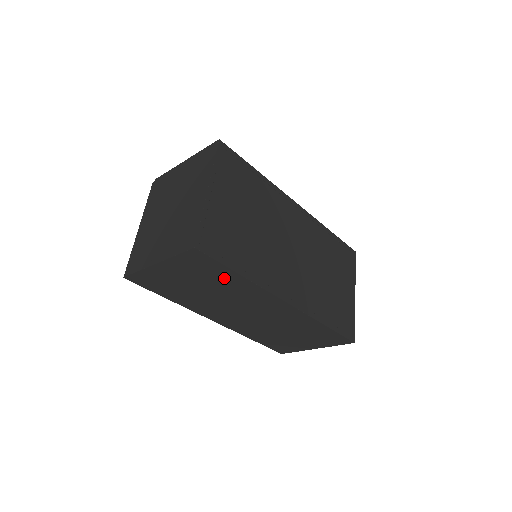
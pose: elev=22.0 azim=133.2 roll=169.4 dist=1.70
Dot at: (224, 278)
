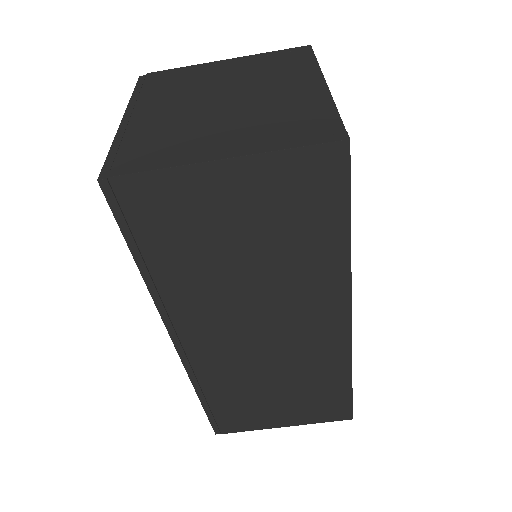
Dot at: (313, 238)
